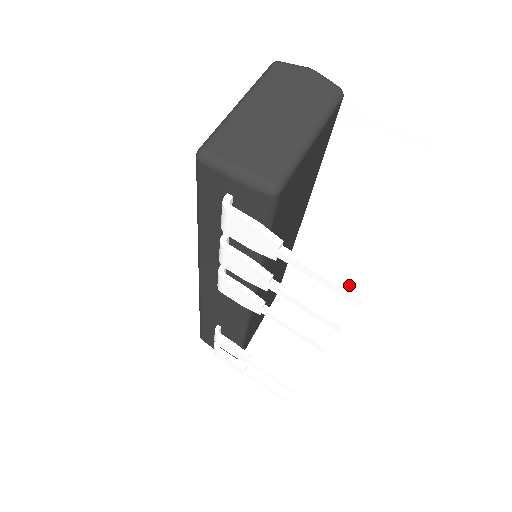
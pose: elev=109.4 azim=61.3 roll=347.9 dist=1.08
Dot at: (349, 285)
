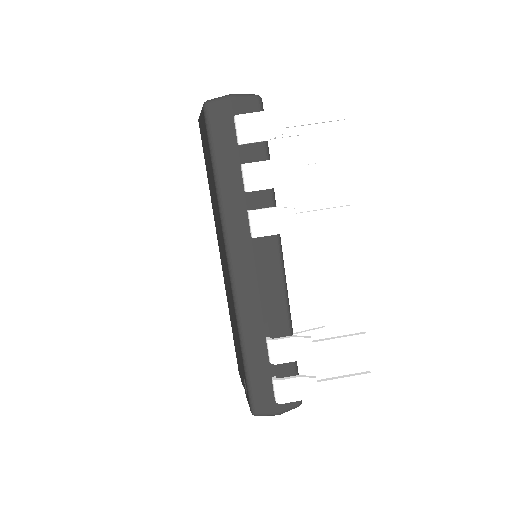
Dot at: (332, 113)
